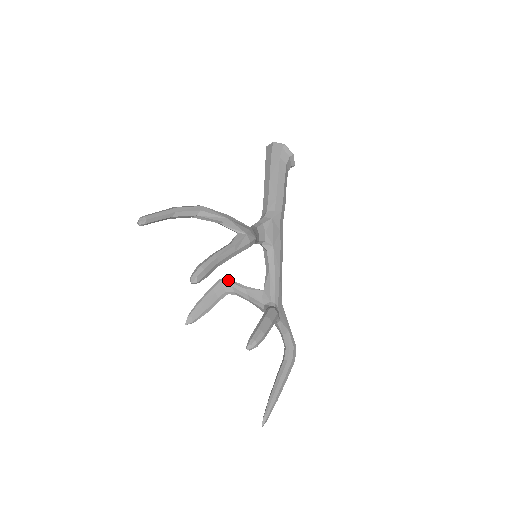
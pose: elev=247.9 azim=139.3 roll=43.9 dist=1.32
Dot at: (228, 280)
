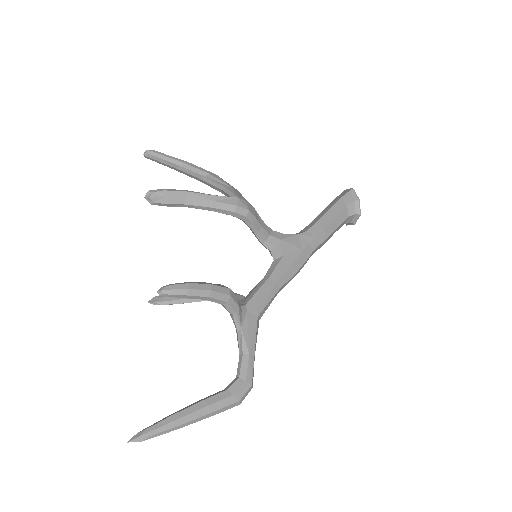
Dot at: (222, 285)
